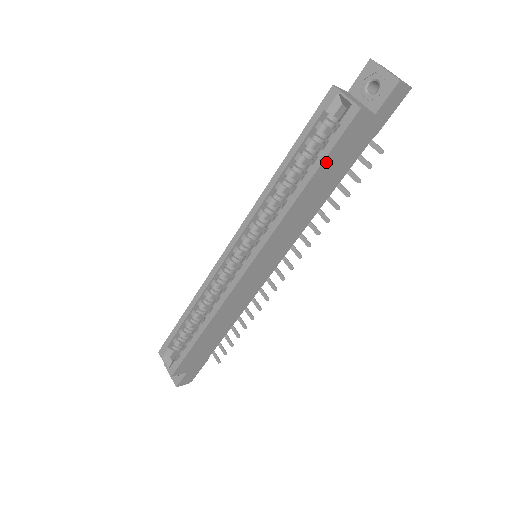
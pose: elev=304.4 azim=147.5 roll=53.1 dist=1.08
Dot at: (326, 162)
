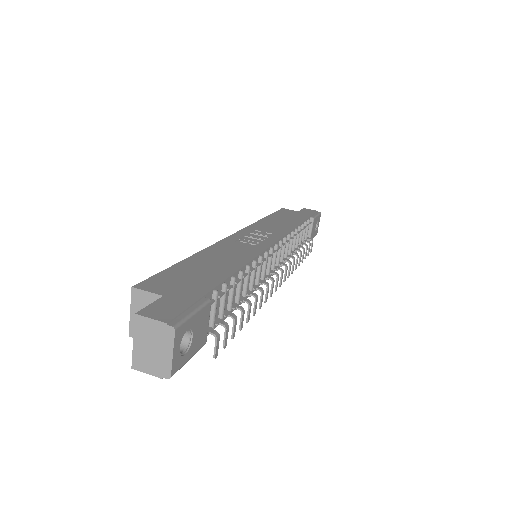
Dot at: occluded
